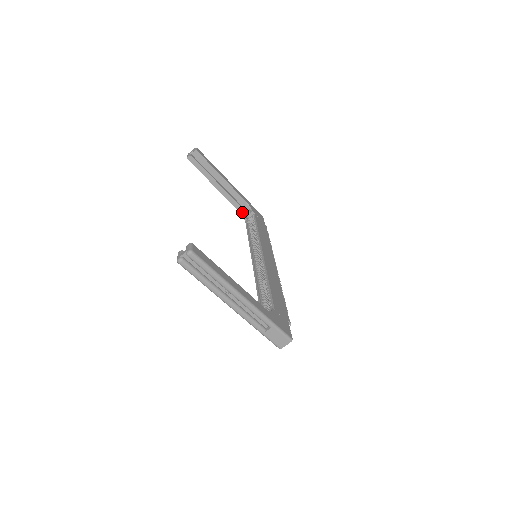
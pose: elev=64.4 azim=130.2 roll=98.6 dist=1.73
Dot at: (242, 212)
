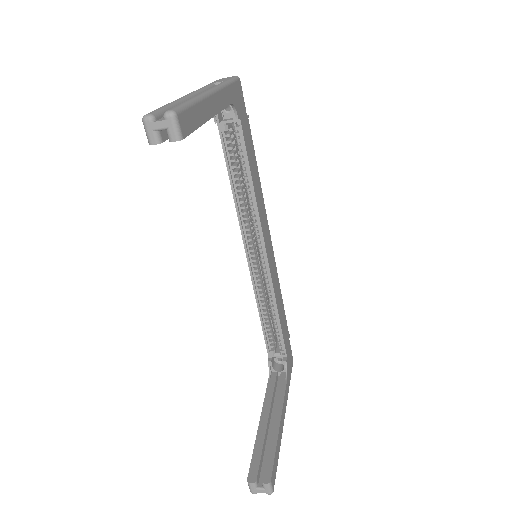
Dot at: occluded
